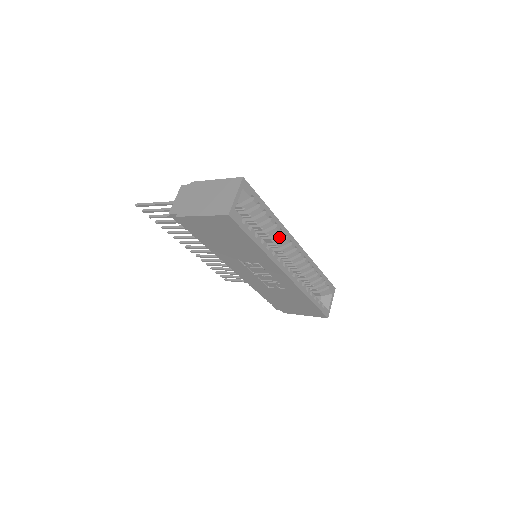
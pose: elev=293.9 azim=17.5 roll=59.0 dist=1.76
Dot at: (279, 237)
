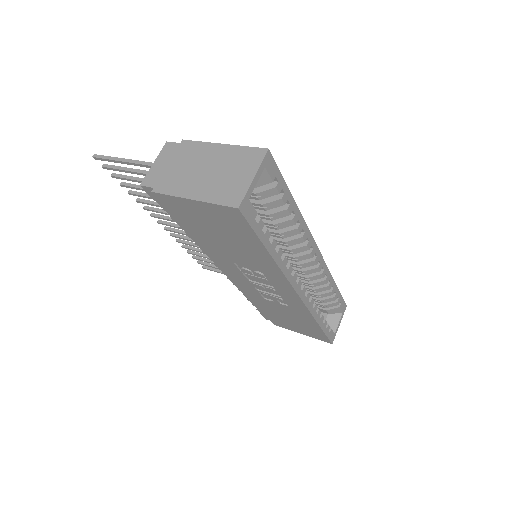
Dot at: (298, 241)
